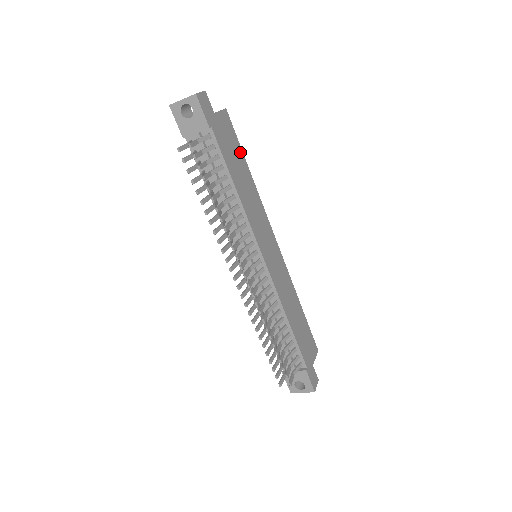
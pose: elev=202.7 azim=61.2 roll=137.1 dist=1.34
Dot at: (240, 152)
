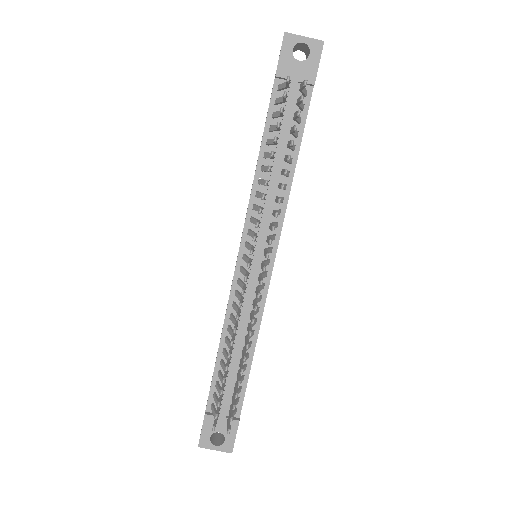
Dot at: occluded
